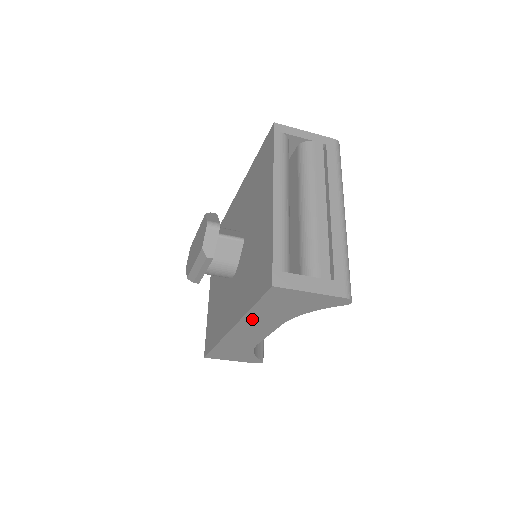
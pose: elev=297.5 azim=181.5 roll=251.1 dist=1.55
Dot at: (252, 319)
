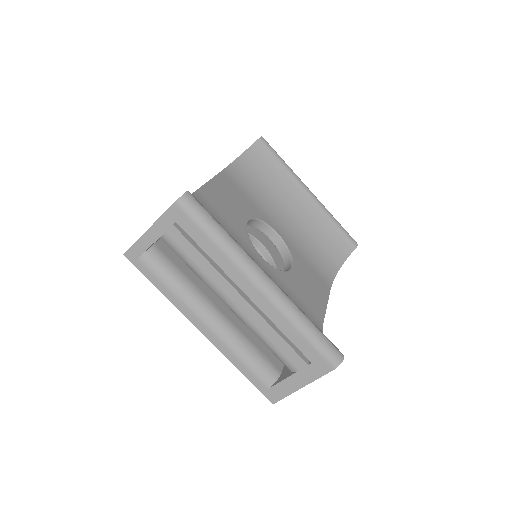
Dot at: occluded
